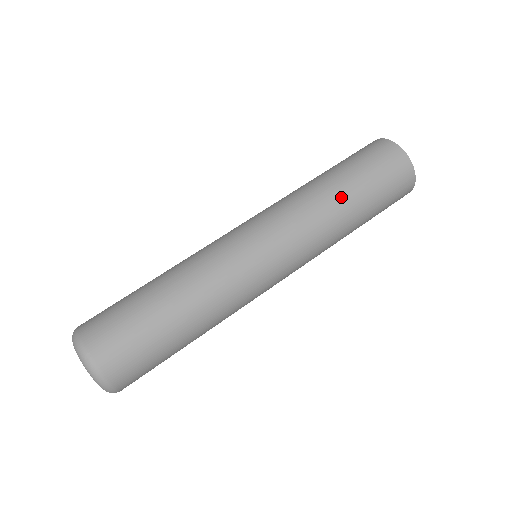
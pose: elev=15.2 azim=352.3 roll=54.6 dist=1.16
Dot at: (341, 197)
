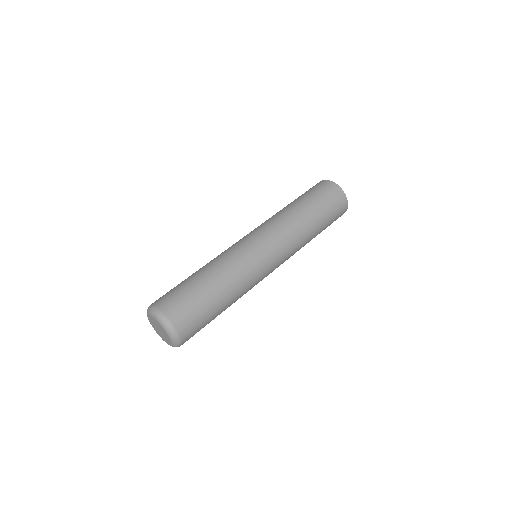
Dot at: (296, 207)
